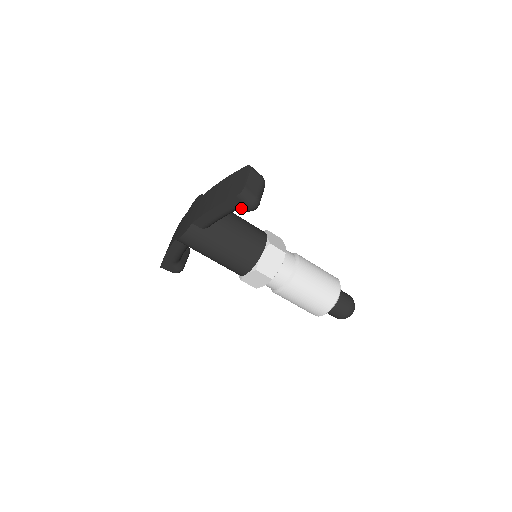
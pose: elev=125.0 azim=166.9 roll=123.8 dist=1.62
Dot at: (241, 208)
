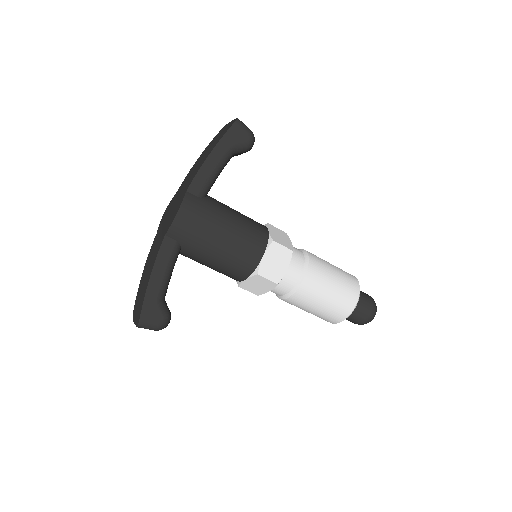
Dot at: (241, 141)
